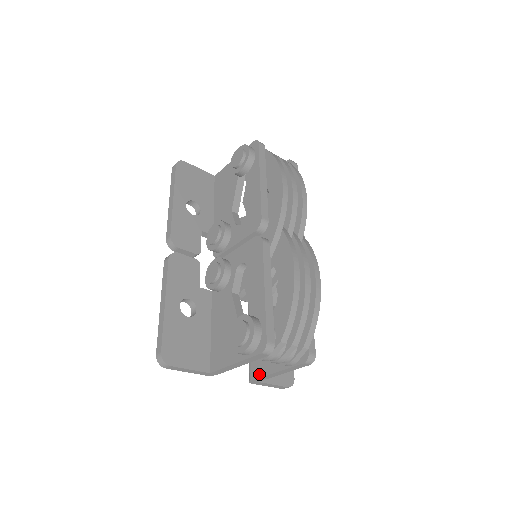
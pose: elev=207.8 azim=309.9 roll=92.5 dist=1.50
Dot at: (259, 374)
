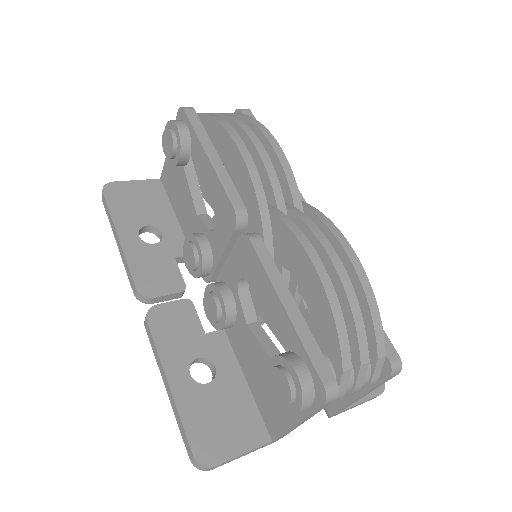
Dot at: (336, 406)
